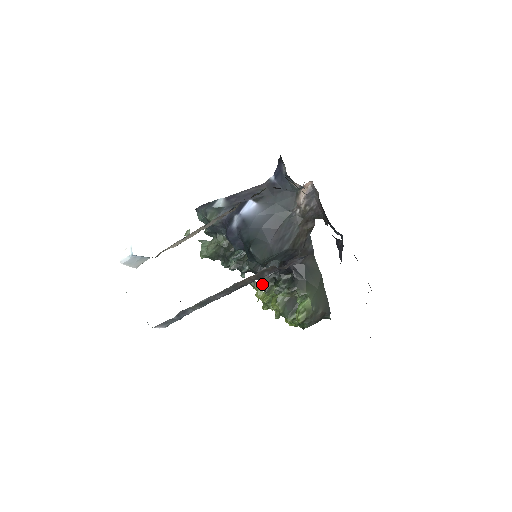
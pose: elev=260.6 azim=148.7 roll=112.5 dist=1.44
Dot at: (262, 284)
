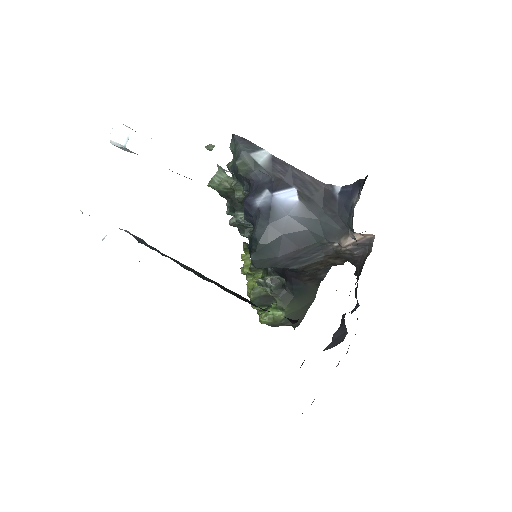
Dot at: occluded
